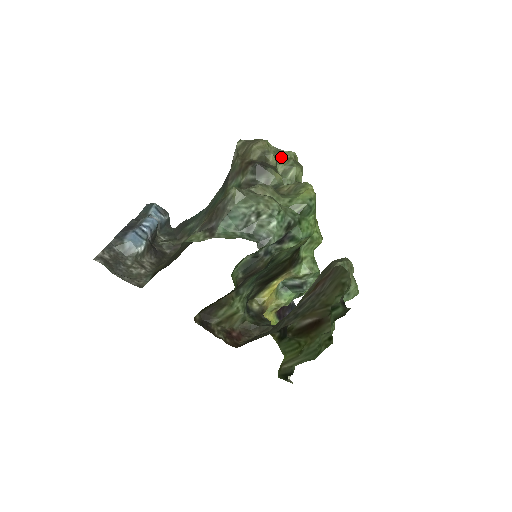
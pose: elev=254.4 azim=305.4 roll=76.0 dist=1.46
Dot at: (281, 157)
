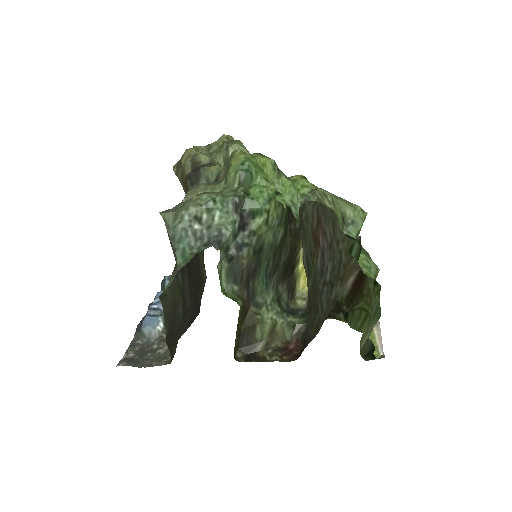
Dot at: (215, 149)
